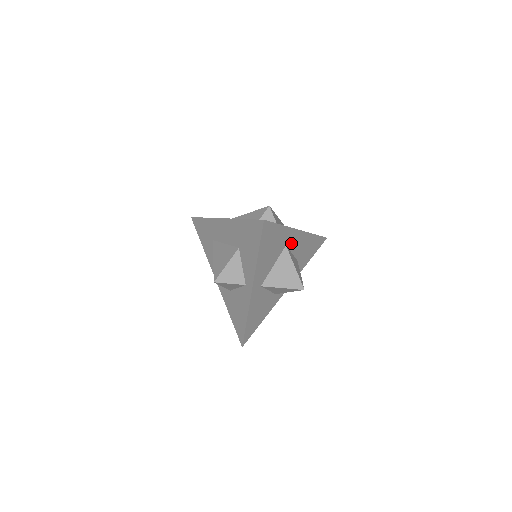
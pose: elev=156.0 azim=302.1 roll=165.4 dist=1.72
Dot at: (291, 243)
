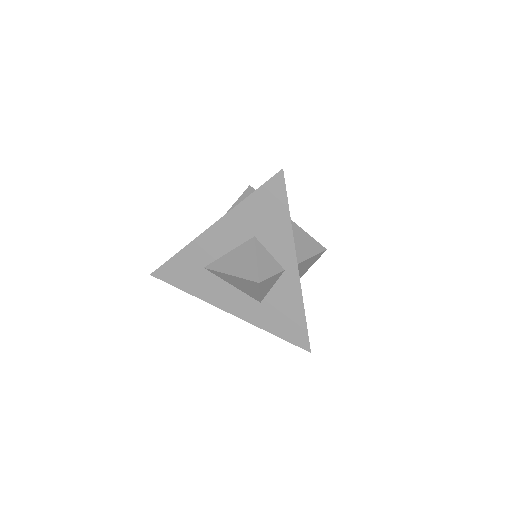
Dot at: occluded
